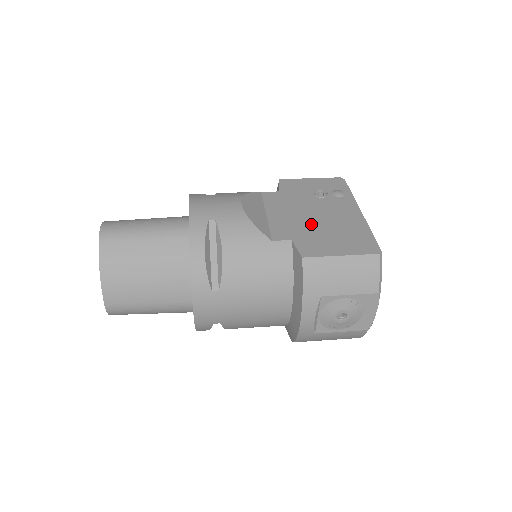
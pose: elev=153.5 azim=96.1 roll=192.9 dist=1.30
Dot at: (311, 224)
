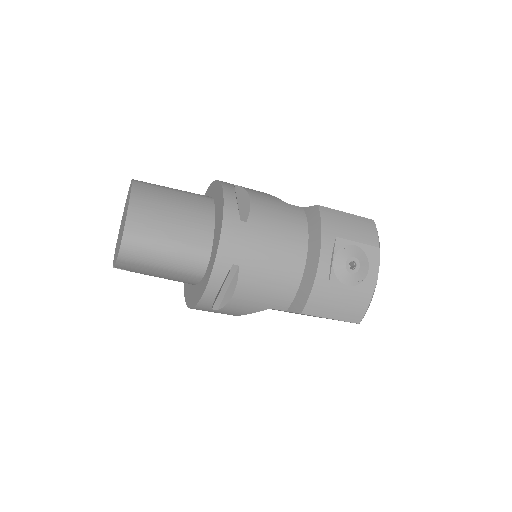
Dot at: occluded
